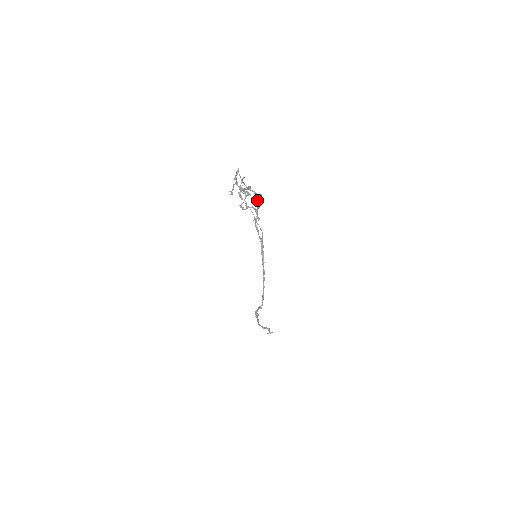
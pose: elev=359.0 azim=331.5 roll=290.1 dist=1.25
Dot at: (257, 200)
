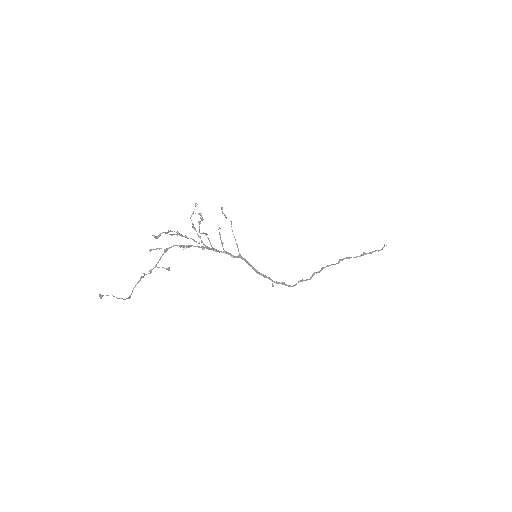
Dot at: (222, 213)
